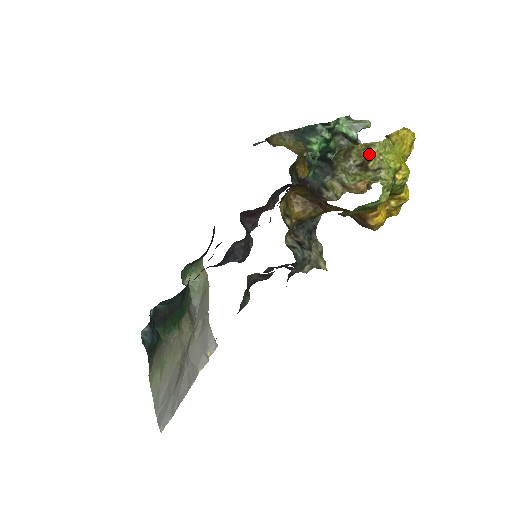
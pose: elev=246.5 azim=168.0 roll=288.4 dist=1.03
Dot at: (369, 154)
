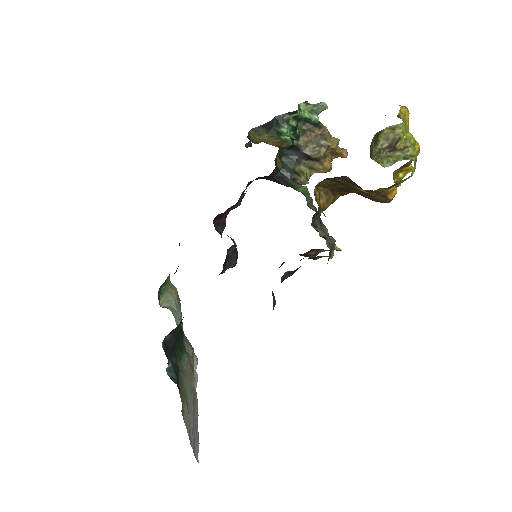
Dot at: (397, 136)
